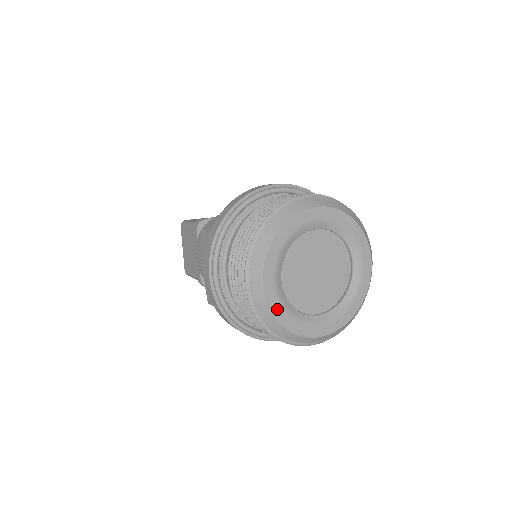
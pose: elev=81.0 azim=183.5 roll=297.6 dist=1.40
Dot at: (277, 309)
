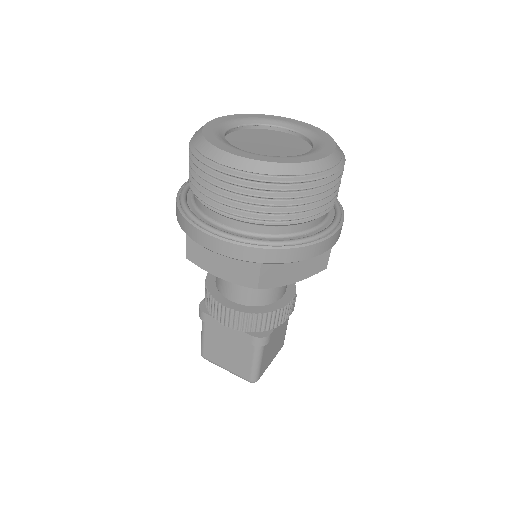
Dot at: (269, 159)
